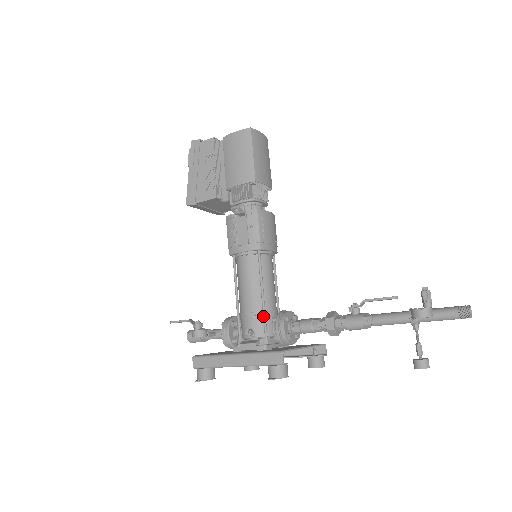
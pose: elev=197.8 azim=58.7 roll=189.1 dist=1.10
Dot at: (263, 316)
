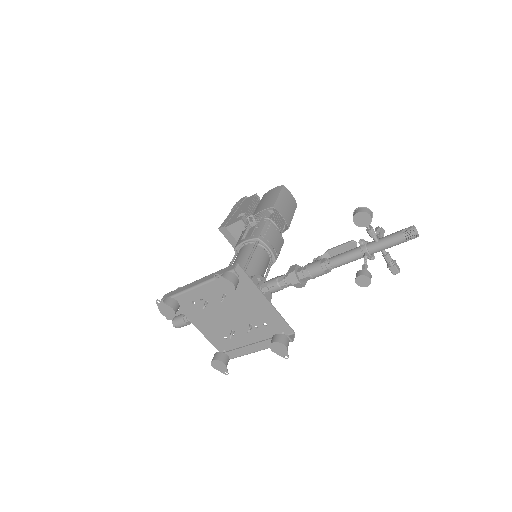
Dot at: occluded
